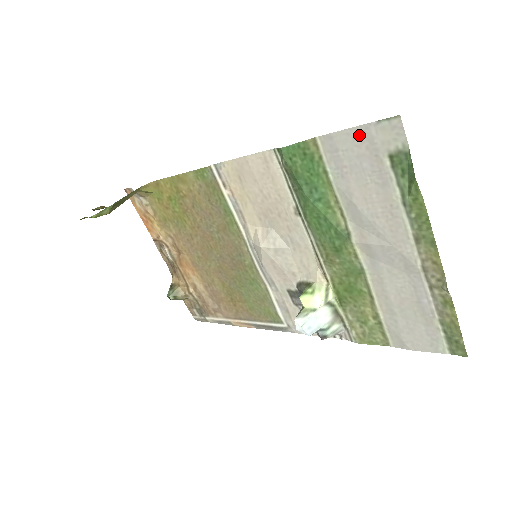
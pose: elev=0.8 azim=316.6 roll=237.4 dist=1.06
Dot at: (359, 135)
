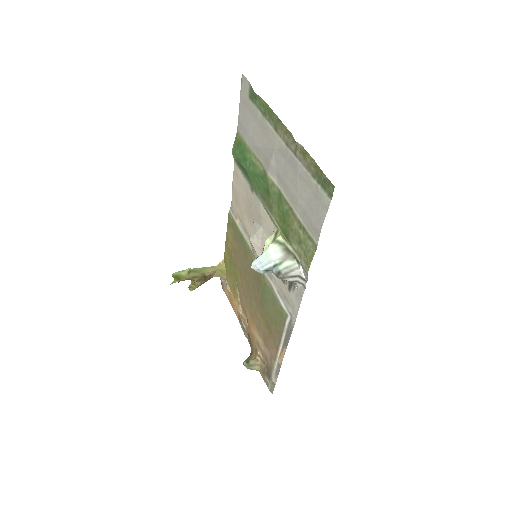
Dot at: (242, 104)
